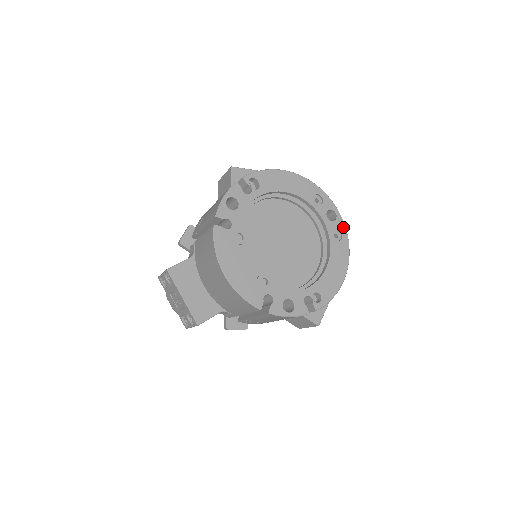
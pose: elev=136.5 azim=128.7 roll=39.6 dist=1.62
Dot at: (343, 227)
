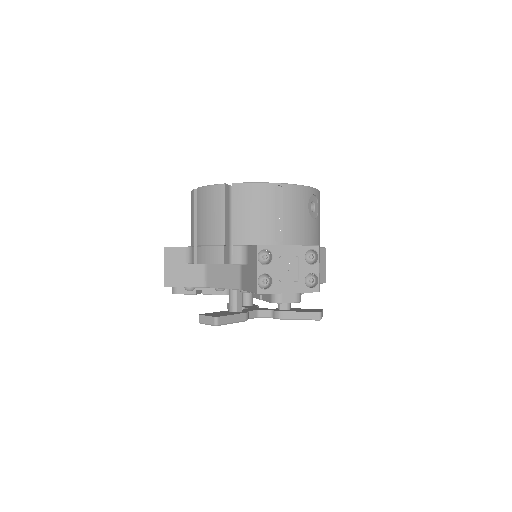
Dot at: occluded
